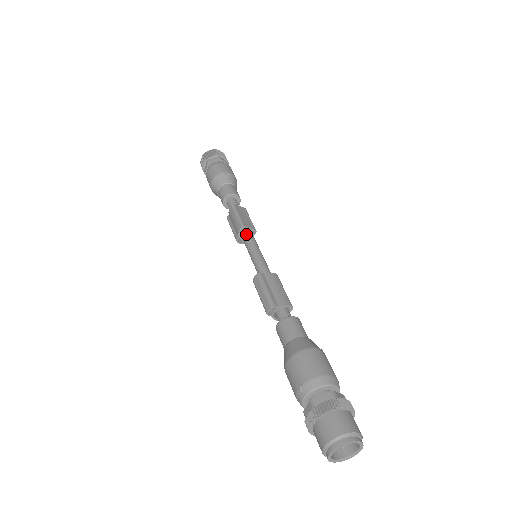
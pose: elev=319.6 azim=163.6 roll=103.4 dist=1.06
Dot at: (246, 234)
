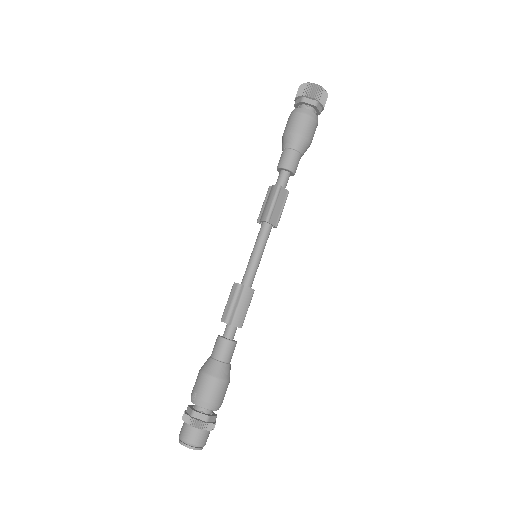
Dot at: (264, 229)
